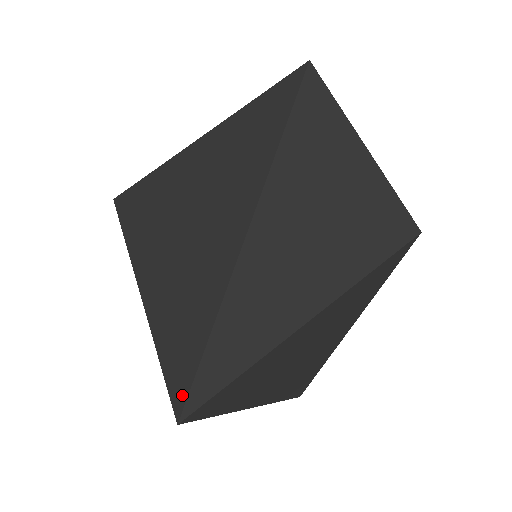
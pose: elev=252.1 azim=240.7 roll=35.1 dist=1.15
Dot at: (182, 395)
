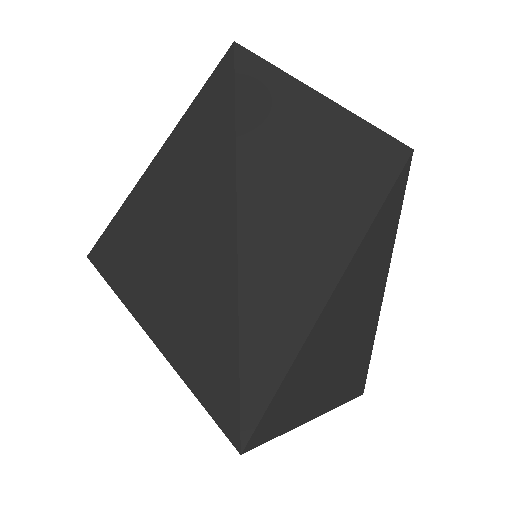
Dot at: (233, 418)
